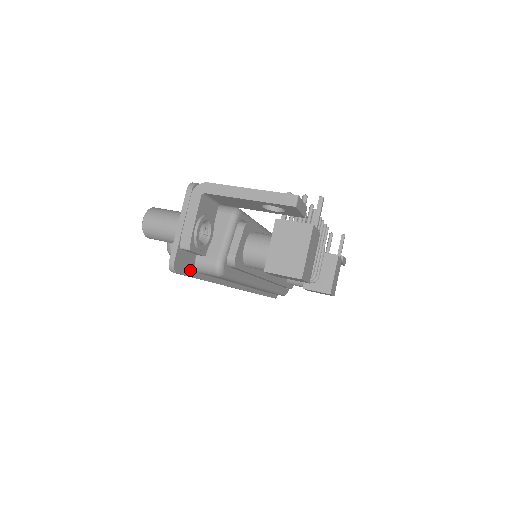
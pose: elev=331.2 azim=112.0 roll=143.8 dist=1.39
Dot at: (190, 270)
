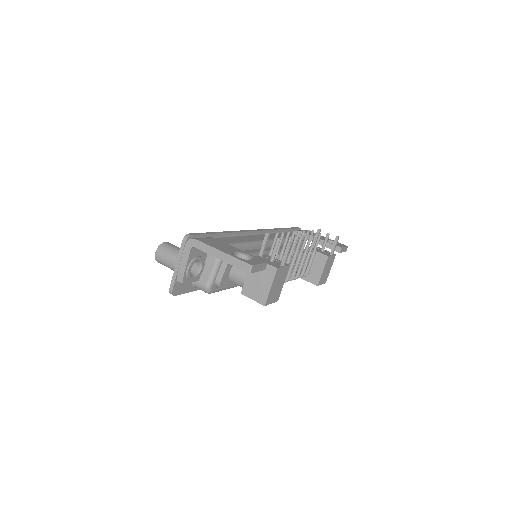
Dot at: (188, 289)
